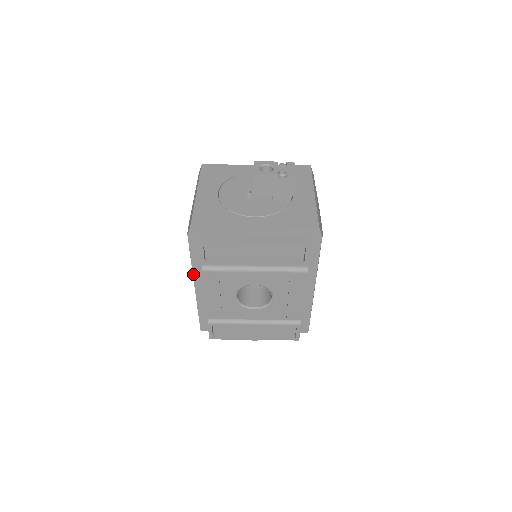
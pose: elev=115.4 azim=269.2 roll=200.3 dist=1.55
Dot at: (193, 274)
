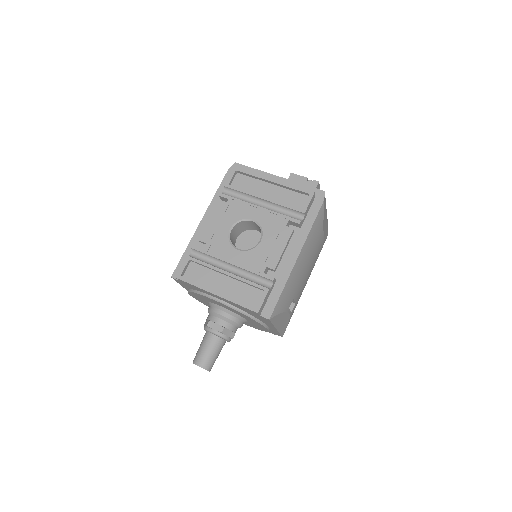
Dot at: (209, 206)
